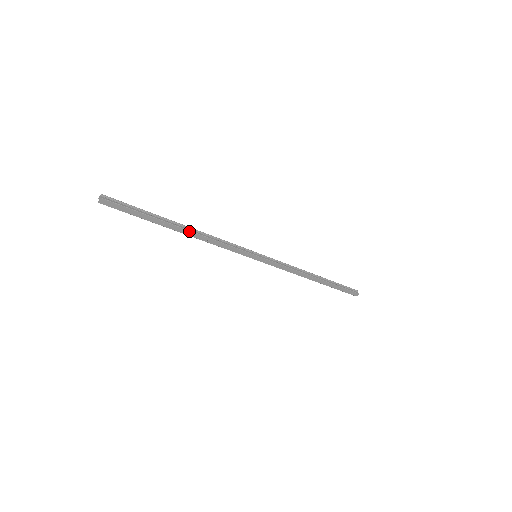
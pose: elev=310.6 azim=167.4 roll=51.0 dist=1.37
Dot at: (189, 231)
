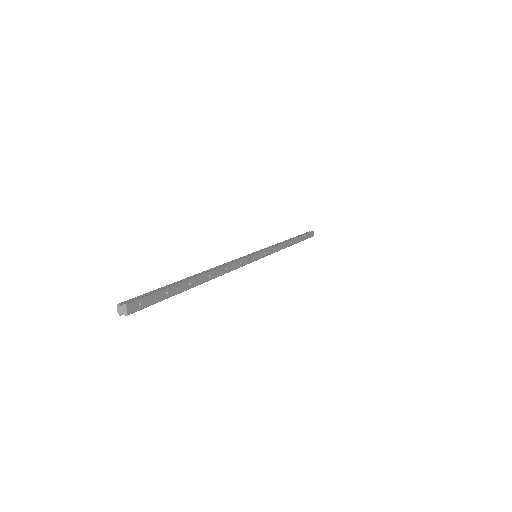
Dot at: (209, 272)
